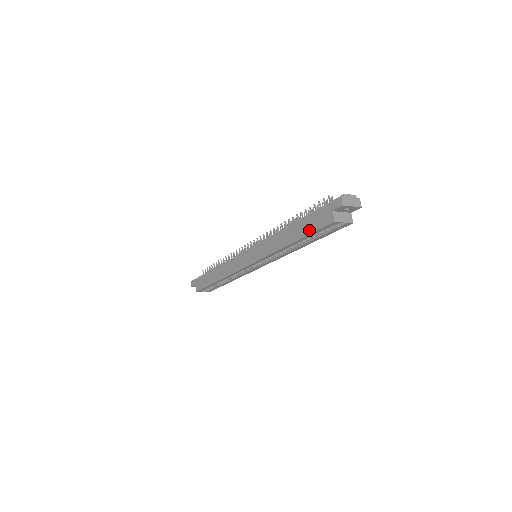
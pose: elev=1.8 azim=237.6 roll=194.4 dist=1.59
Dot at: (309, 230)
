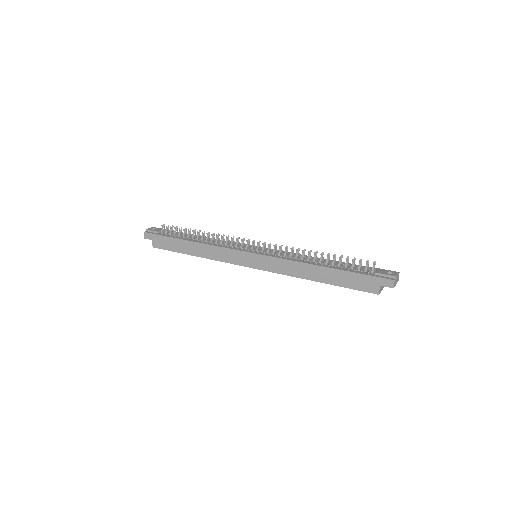
Dot at: (346, 284)
